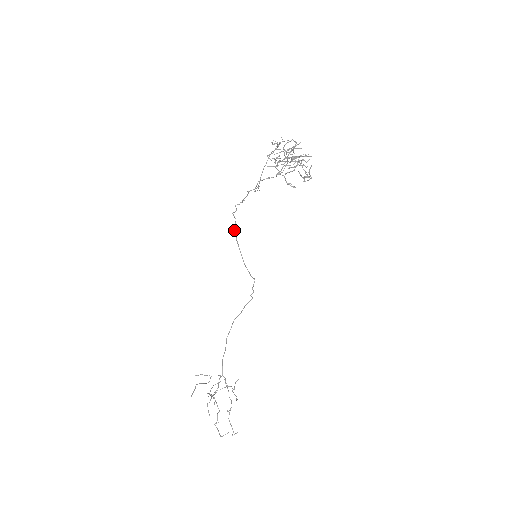
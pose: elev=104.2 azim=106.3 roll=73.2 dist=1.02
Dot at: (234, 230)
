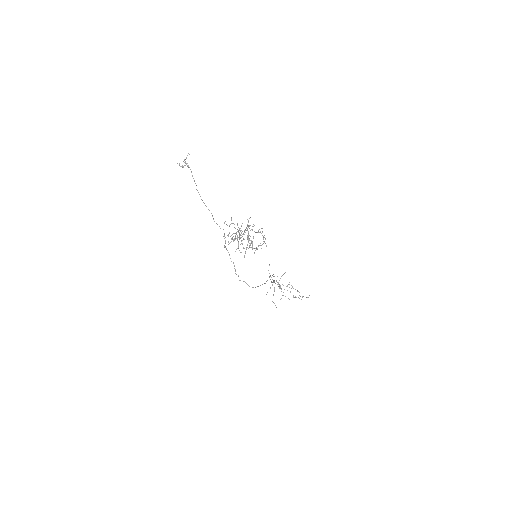
Dot at: occluded
